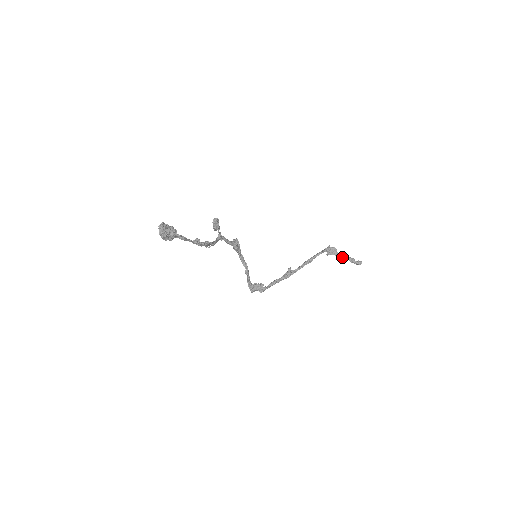
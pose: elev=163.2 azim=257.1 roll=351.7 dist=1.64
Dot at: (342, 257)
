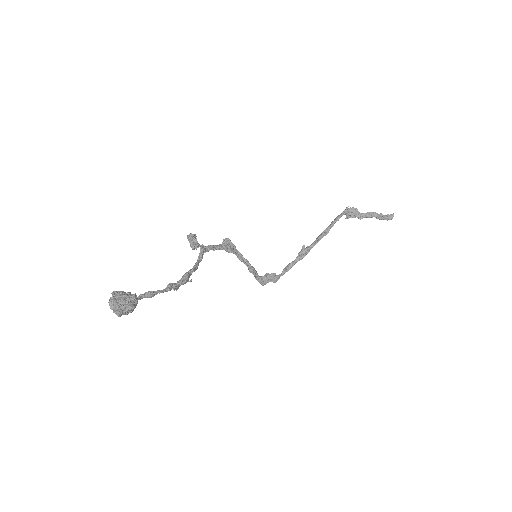
Dot at: (366, 216)
